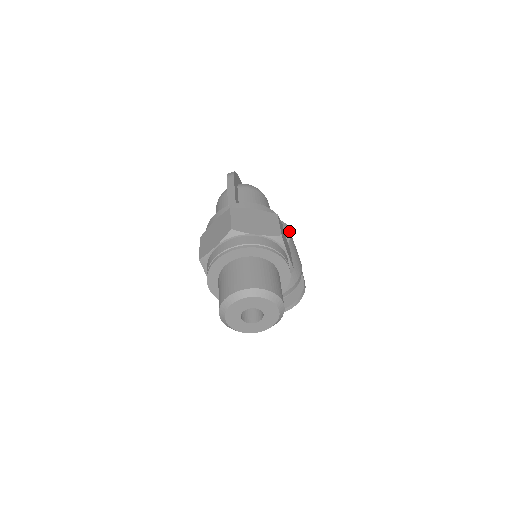
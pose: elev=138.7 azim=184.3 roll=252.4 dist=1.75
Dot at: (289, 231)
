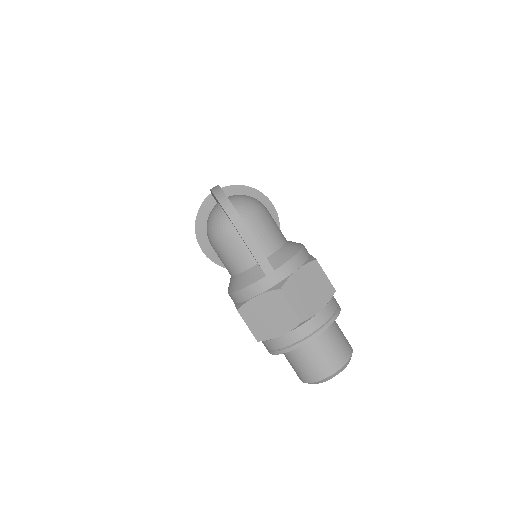
Dot at: (273, 206)
